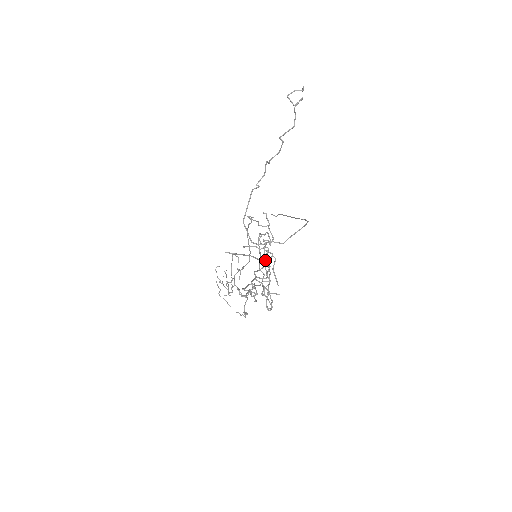
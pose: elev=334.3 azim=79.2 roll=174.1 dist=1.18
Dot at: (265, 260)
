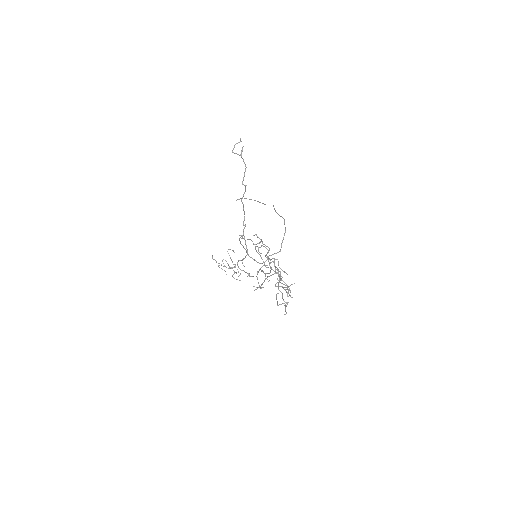
Dot at: (277, 272)
